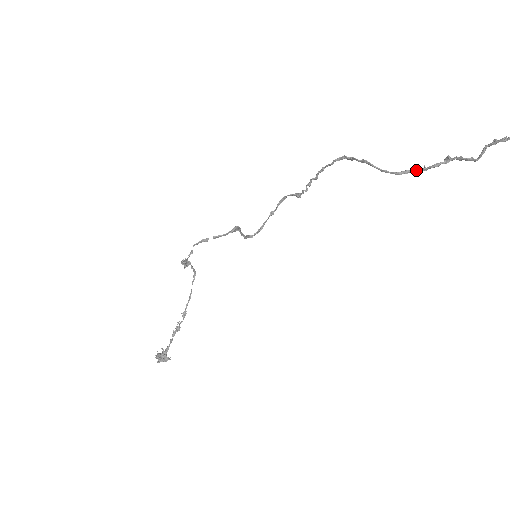
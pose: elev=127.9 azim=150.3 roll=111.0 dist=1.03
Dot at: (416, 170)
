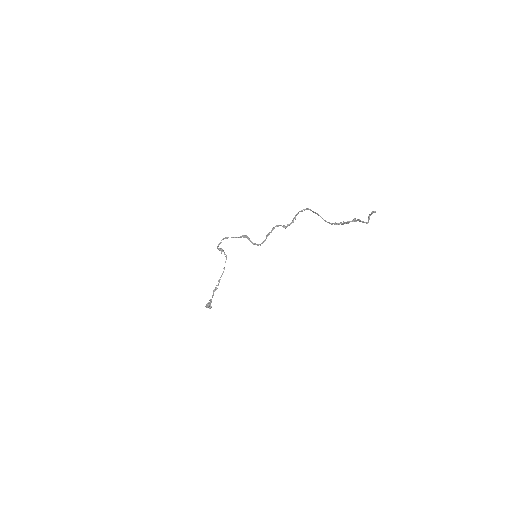
Dot at: (340, 223)
